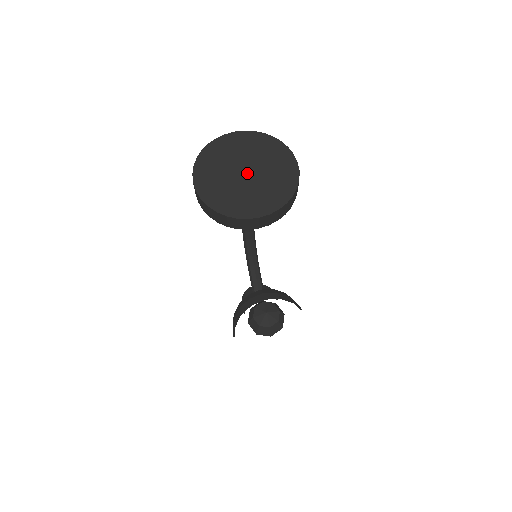
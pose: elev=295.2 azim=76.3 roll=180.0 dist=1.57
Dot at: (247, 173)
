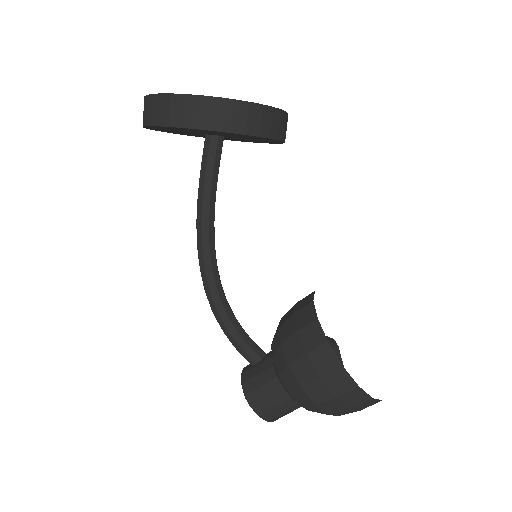
Dot at: occluded
